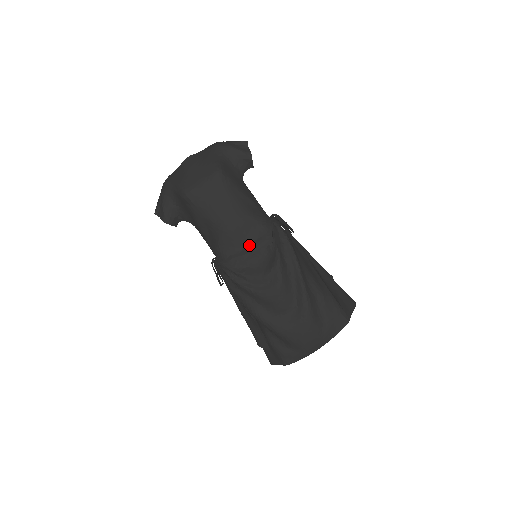
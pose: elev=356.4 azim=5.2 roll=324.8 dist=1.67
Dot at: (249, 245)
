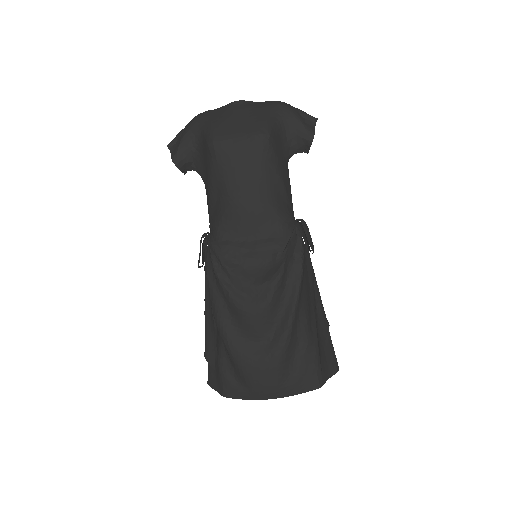
Dot at: (254, 240)
